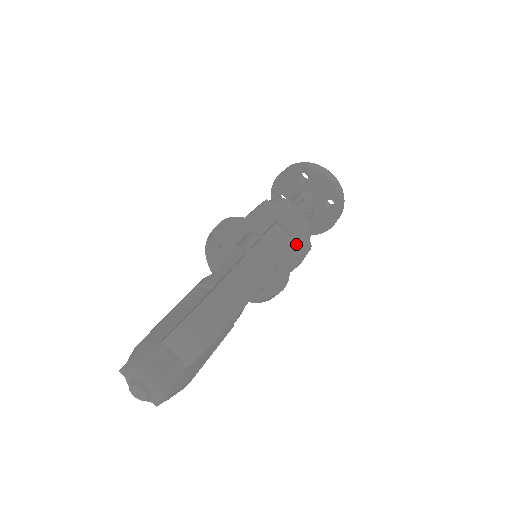
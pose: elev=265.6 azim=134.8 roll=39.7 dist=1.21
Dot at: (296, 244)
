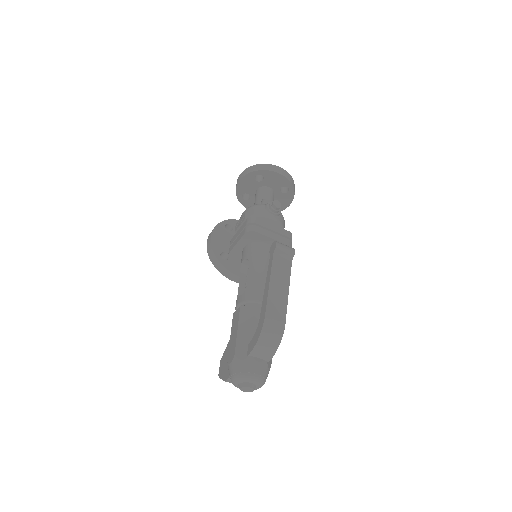
Dot at: (294, 251)
